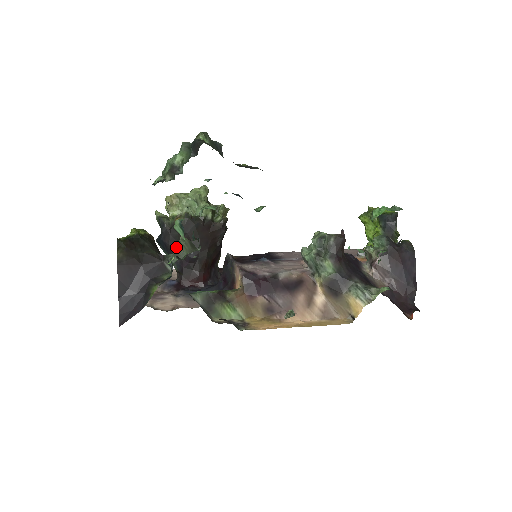
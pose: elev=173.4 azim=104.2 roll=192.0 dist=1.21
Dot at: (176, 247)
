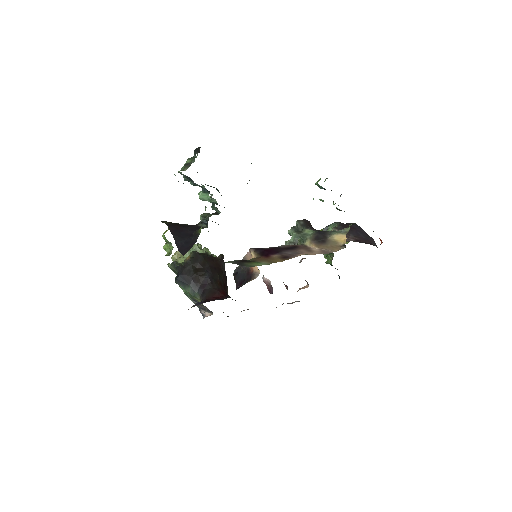
Dot at: (203, 215)
